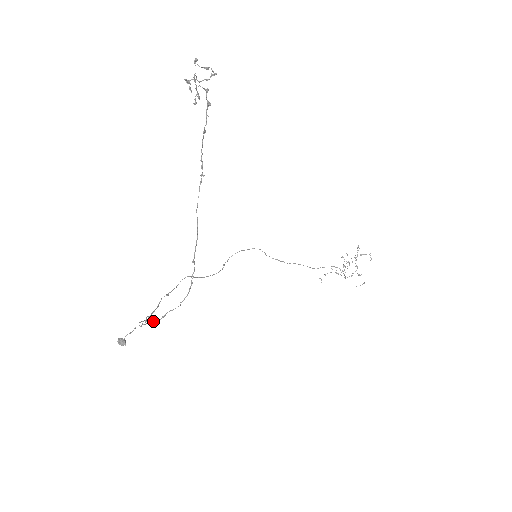
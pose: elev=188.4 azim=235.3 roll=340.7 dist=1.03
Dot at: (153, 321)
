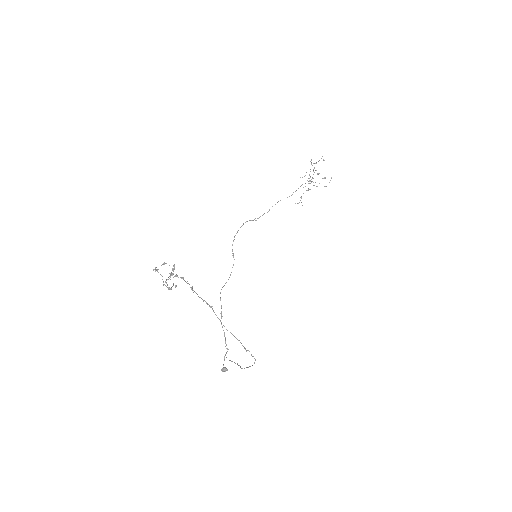
Dot at: occluded
